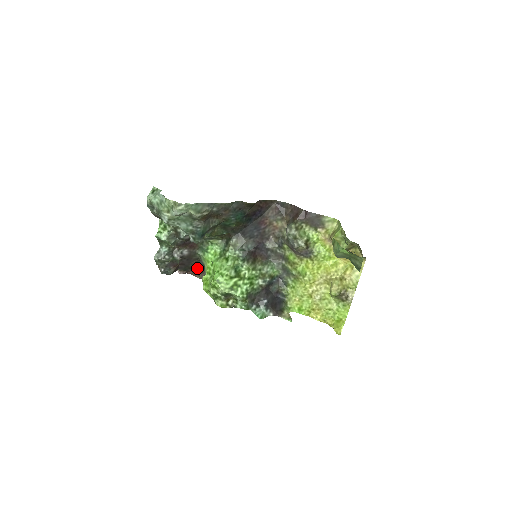
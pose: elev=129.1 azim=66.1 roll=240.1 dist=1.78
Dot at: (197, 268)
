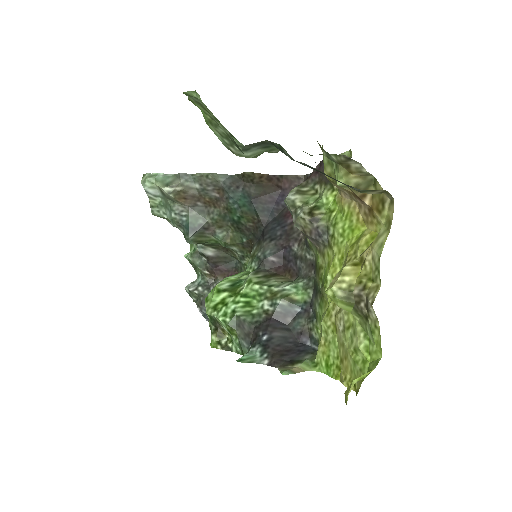
Dot at: occluded
